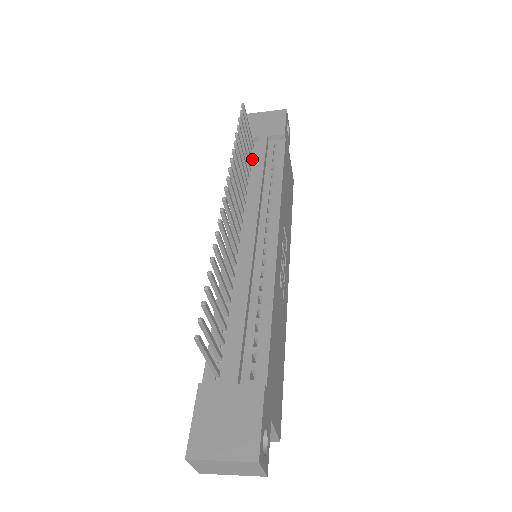
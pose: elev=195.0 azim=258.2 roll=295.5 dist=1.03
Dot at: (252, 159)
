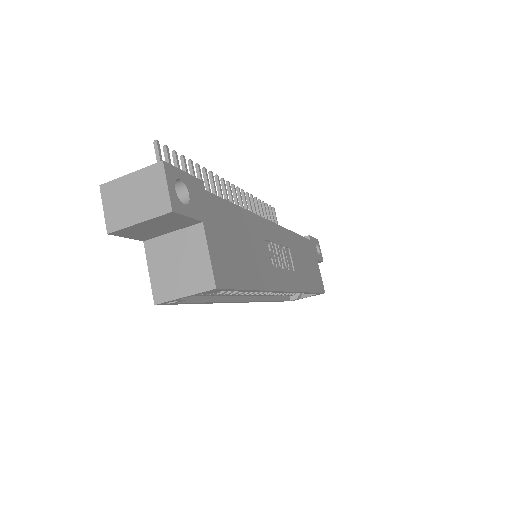
Dot at: occluded
